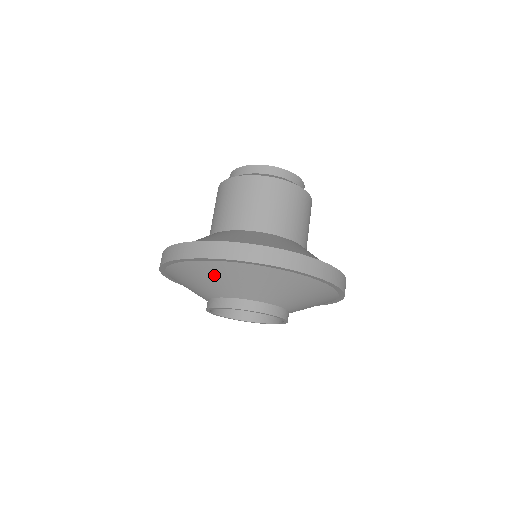
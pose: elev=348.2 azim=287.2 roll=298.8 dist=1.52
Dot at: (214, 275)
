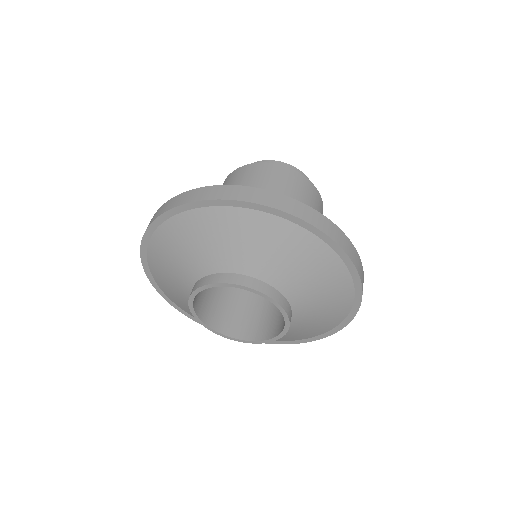
Dot at: (216, 232)
